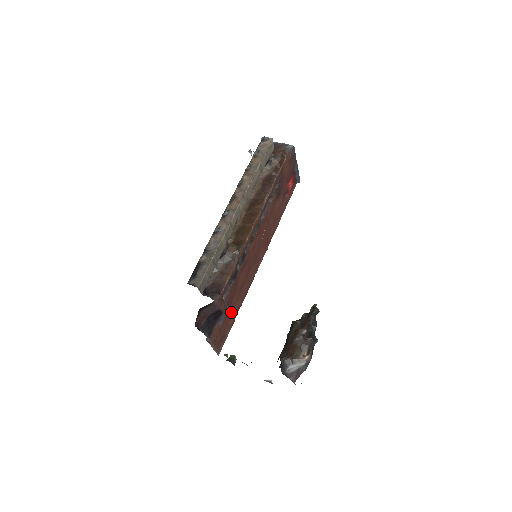
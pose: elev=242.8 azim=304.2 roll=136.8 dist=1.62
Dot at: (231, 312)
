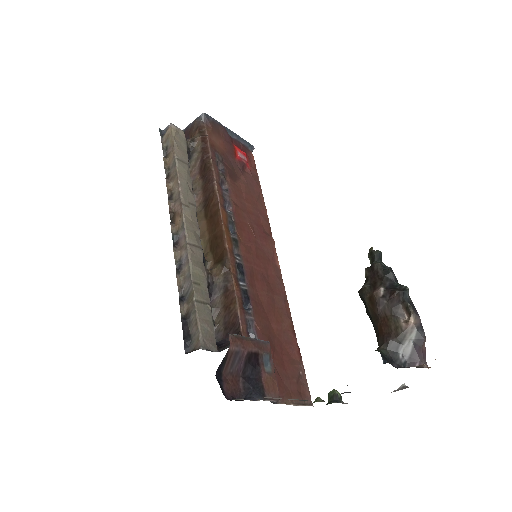
Dot at: (285, 343)
